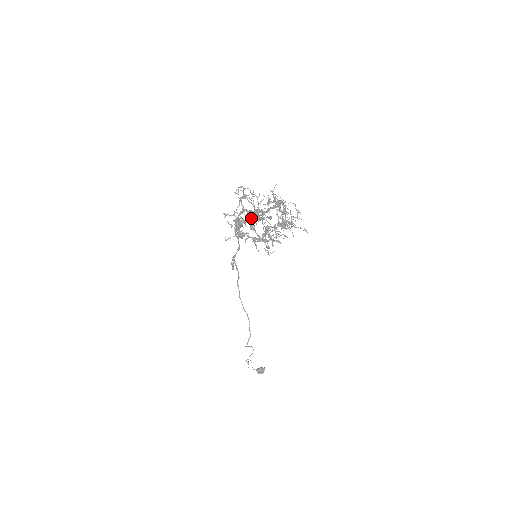
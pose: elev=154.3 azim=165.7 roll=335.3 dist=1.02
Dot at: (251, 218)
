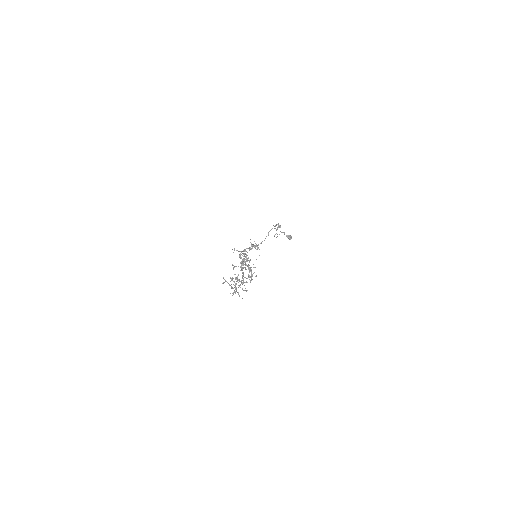
Dot at: (242, 261)
